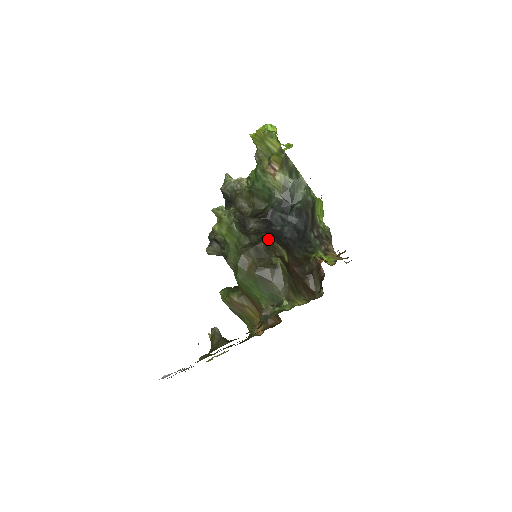
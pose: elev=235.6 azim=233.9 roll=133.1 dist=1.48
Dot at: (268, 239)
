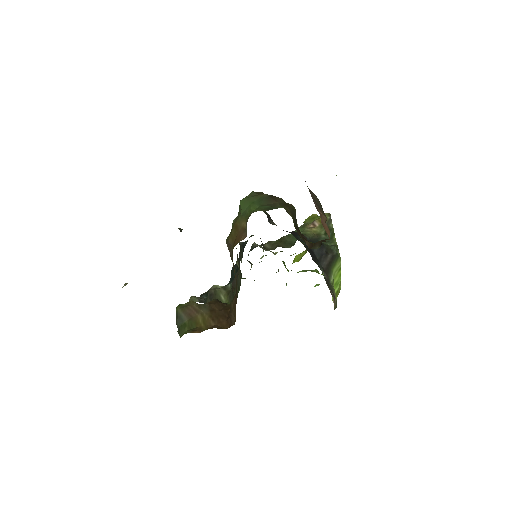
Dot at: occluded
